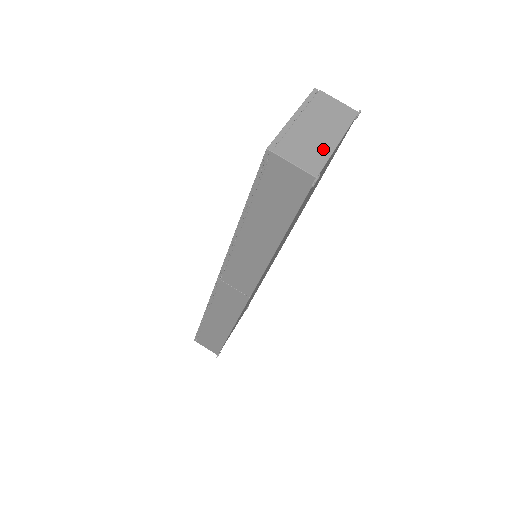
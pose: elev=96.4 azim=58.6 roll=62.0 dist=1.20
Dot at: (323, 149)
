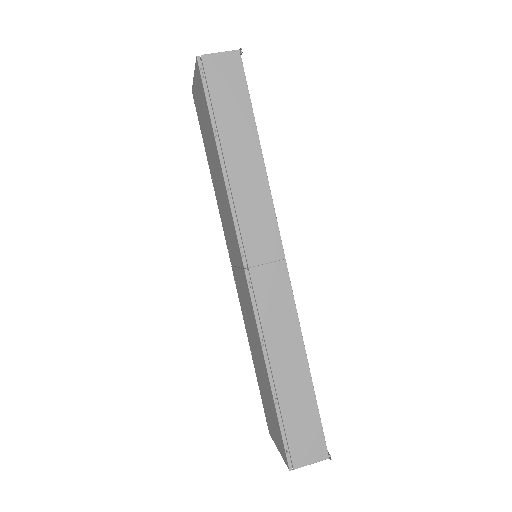
Dot at: occluded
